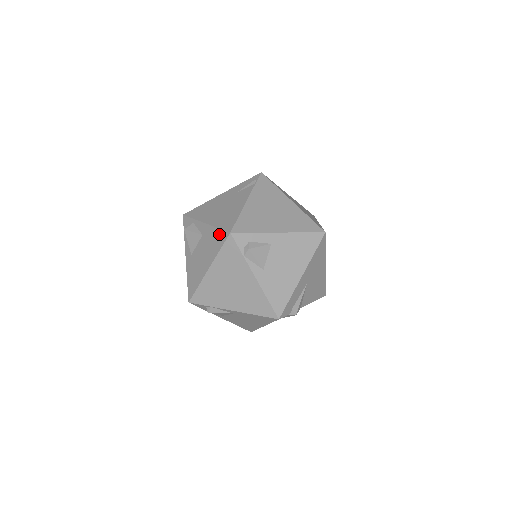
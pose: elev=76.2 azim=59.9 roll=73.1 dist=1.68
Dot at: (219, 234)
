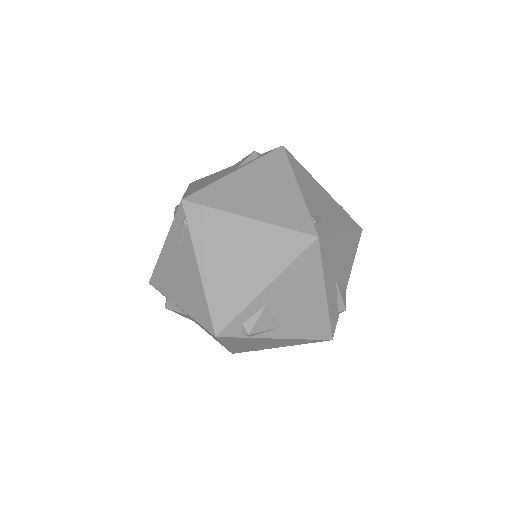
Dot at: occluded
